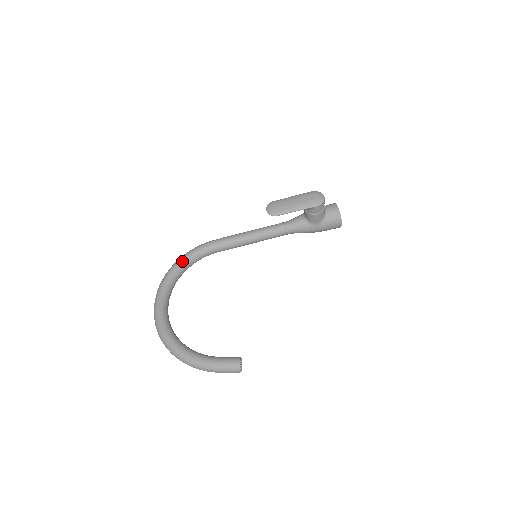
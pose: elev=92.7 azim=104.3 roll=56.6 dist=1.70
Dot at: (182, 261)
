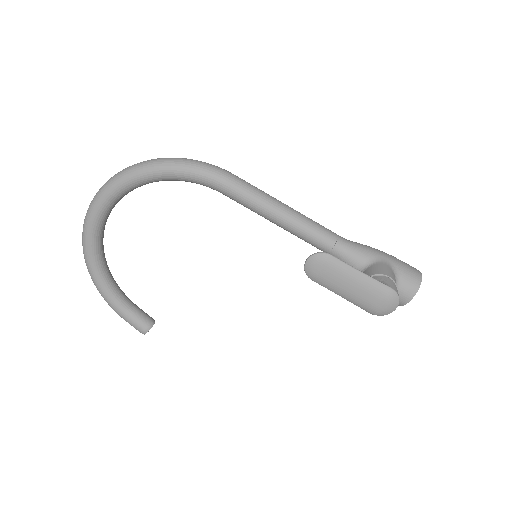
Dot at: (161, 175)
